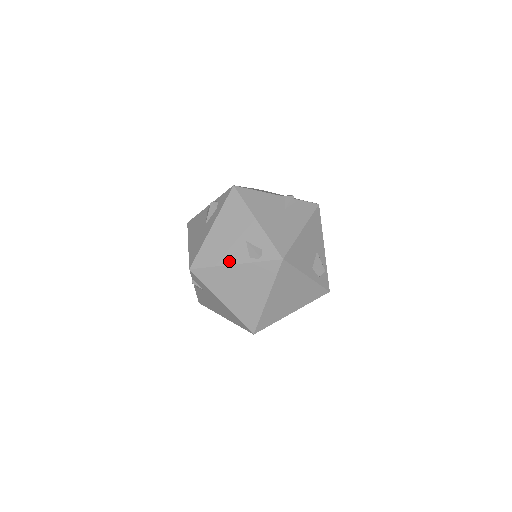
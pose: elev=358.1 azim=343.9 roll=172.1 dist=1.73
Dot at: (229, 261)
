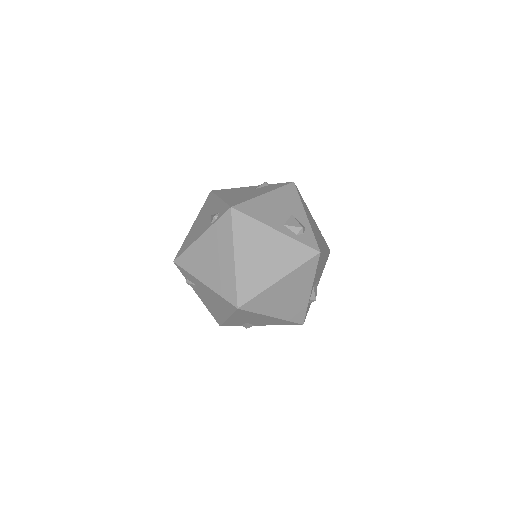
Dot at: (197, 237)
